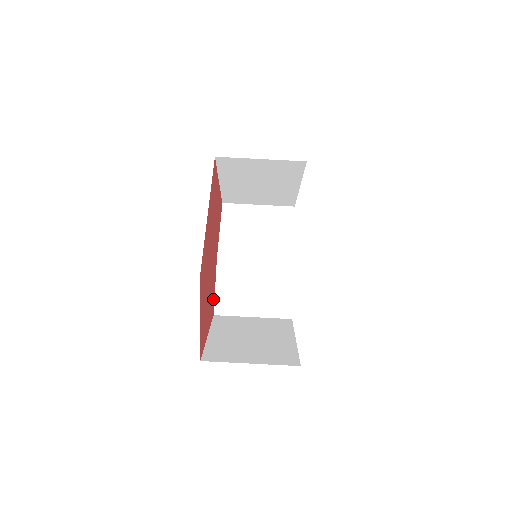
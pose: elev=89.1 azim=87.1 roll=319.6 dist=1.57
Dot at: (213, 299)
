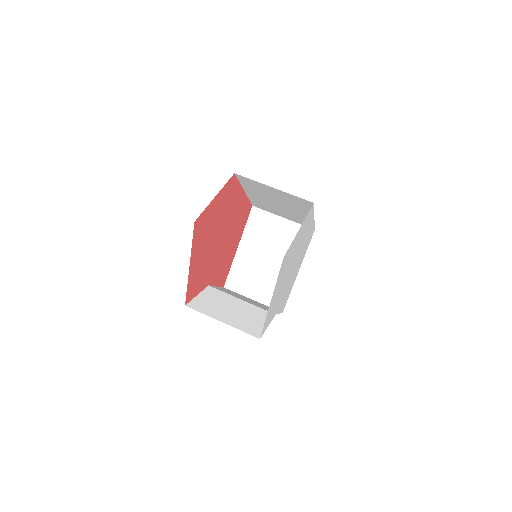
Dot at: (195, 289)
